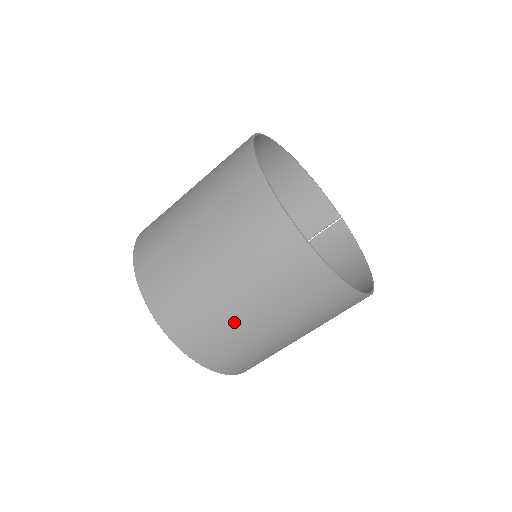
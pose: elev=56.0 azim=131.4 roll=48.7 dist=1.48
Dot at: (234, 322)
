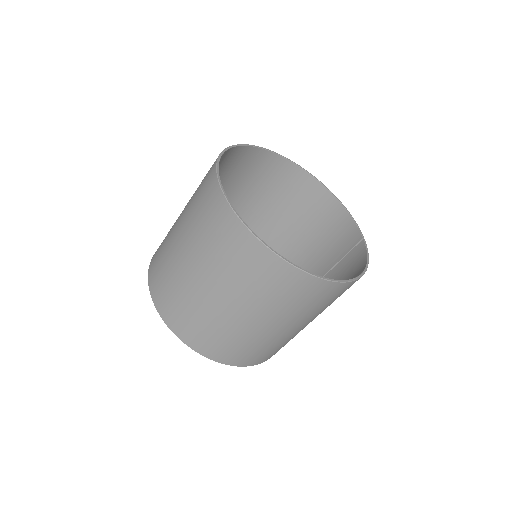
Dot at: (186, 282)
